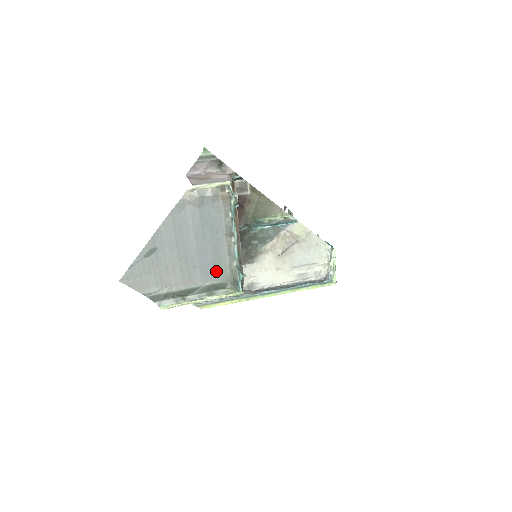
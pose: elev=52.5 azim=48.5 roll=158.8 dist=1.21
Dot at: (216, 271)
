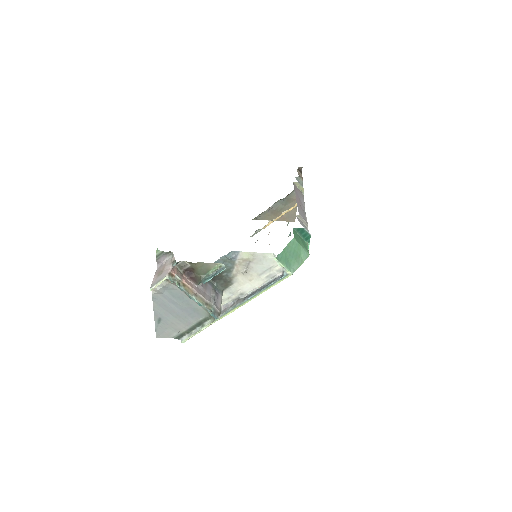
Dot at: (198, 314)
